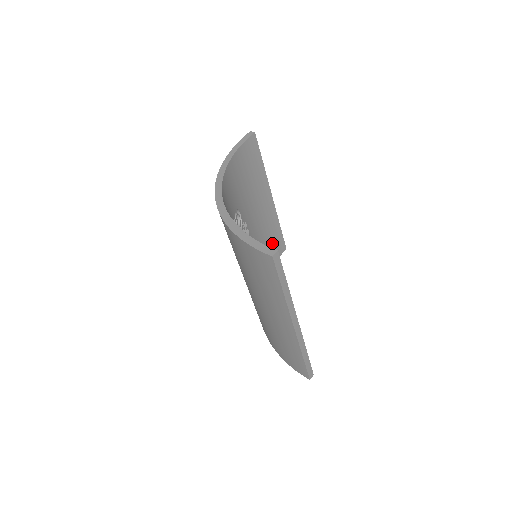
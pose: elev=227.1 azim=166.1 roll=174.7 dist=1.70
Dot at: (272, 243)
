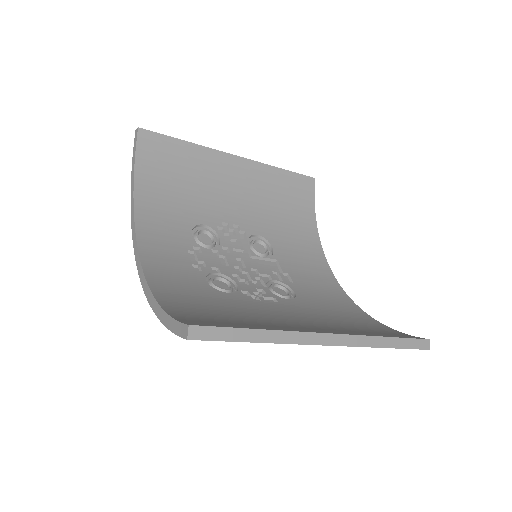
Dot at: (289, 194)
